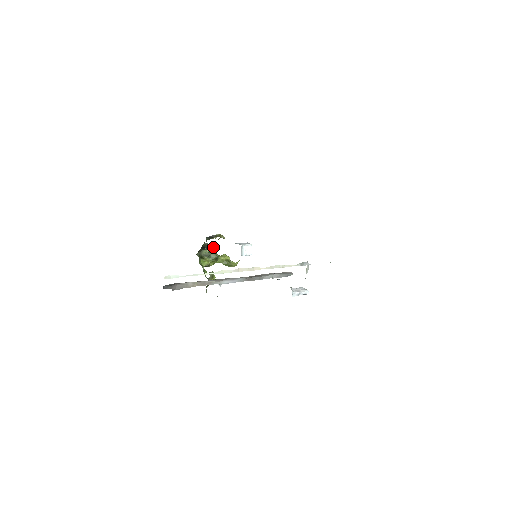
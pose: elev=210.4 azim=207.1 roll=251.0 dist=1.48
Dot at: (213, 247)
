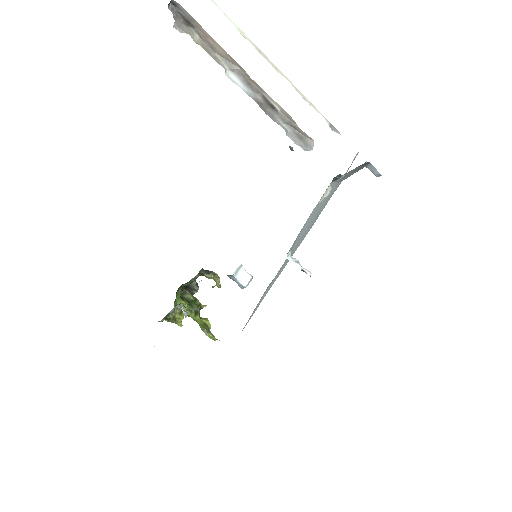
Dot at: occluded
